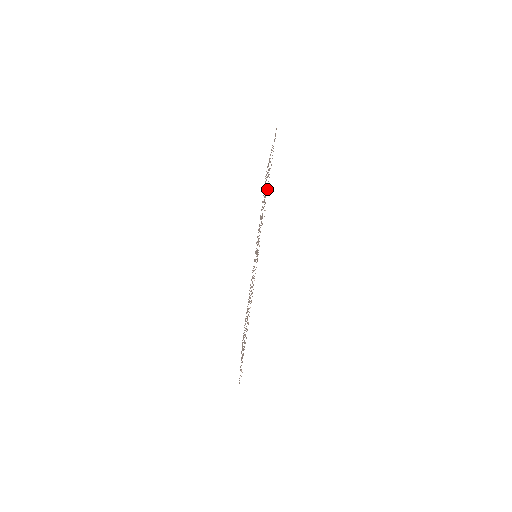
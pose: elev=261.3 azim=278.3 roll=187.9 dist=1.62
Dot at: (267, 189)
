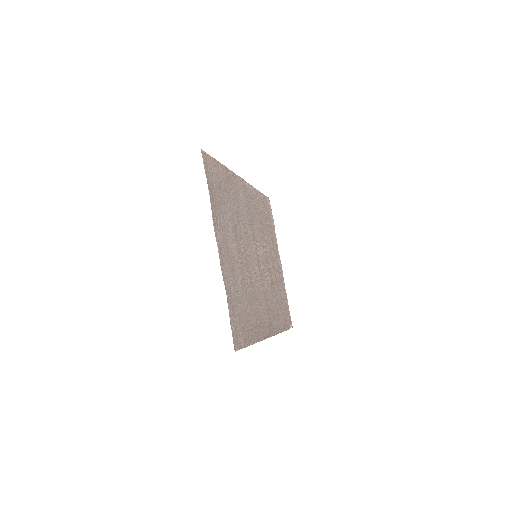
Dot at: (251, 333)
